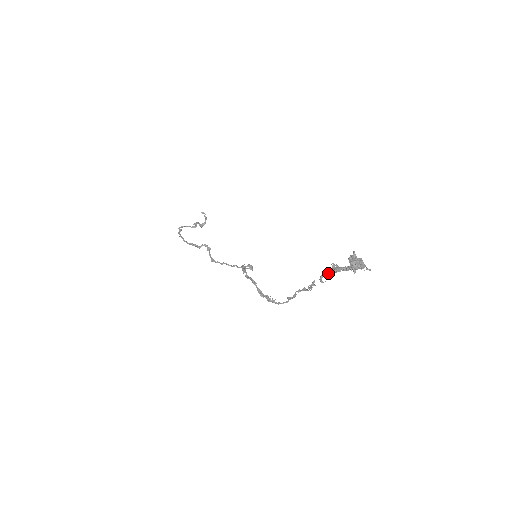
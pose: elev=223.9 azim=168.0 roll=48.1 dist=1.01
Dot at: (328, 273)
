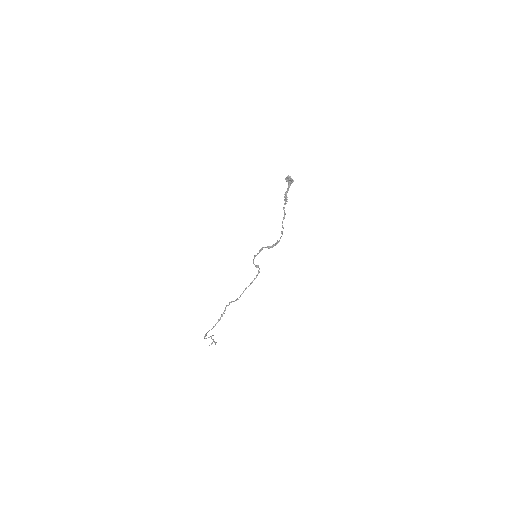
Dot at: (285, 197)
